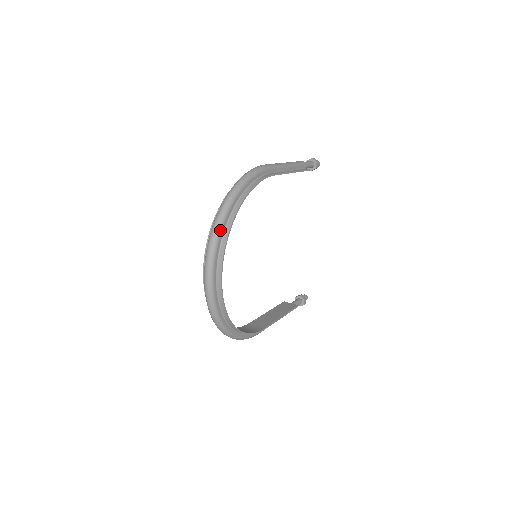
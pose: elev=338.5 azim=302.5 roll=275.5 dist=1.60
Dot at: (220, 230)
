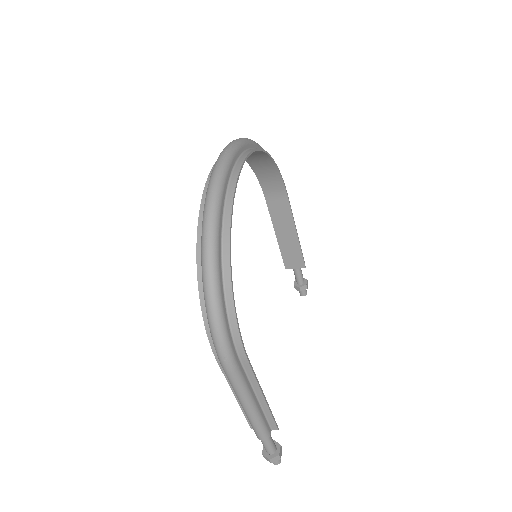
Dot at: (248, 141)
